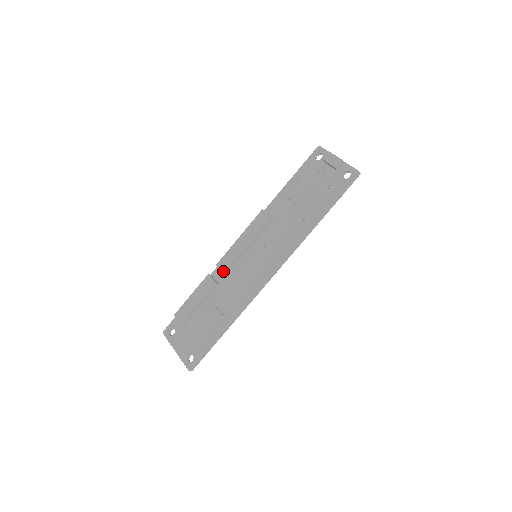
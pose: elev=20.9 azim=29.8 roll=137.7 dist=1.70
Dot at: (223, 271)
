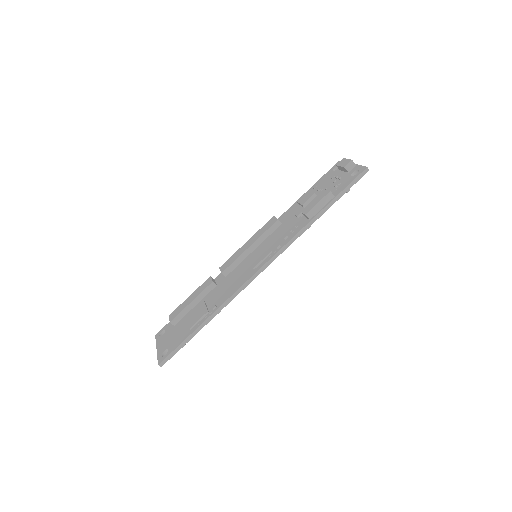
Dot at: (222, 271)
